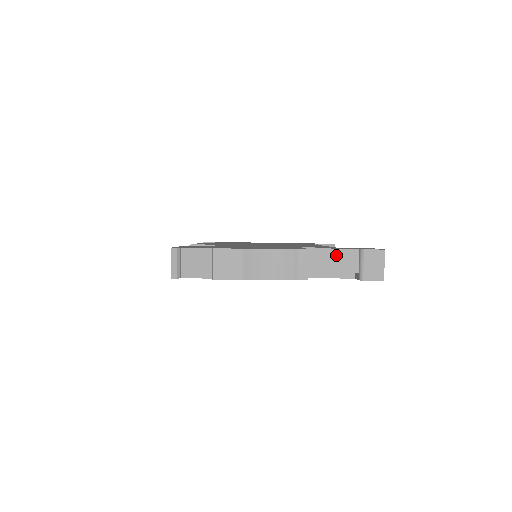
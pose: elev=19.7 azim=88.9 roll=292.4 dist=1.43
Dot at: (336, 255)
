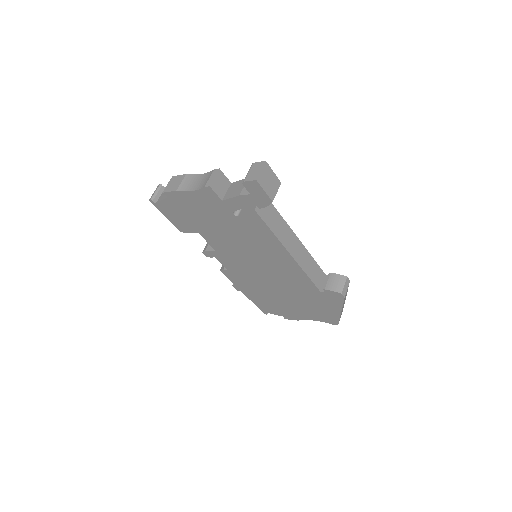
Dot at: occluded
